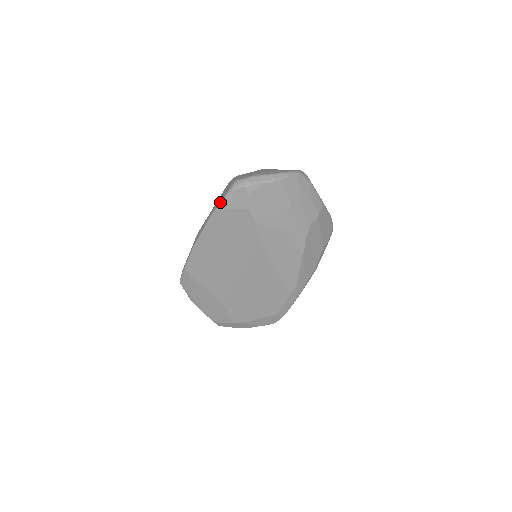
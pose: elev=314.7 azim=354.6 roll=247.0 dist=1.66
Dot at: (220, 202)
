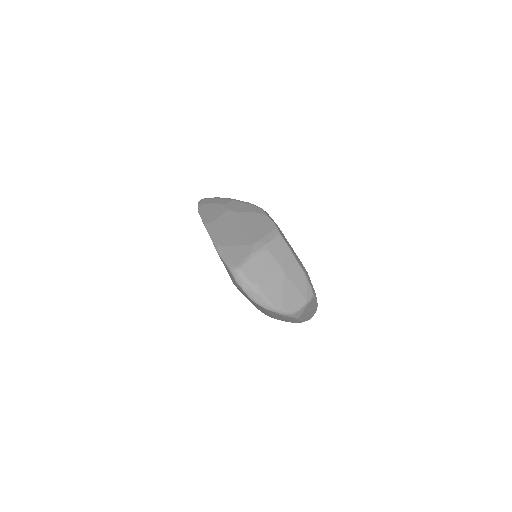
Dot at: (222, 257)
